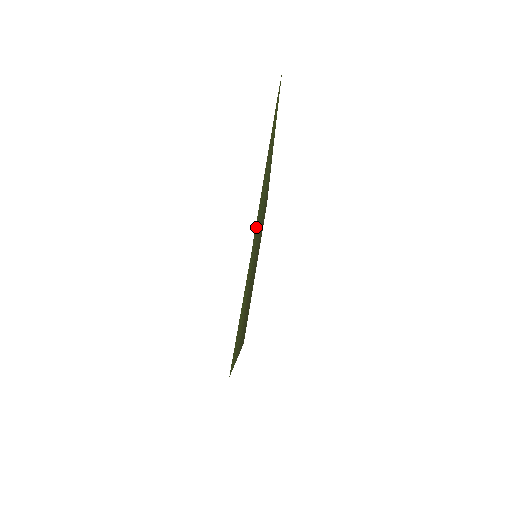
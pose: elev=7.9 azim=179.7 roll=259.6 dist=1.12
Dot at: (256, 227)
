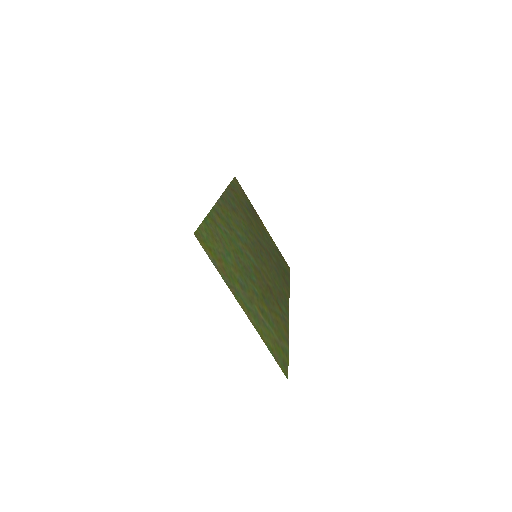
Dot at: (246, 303)
